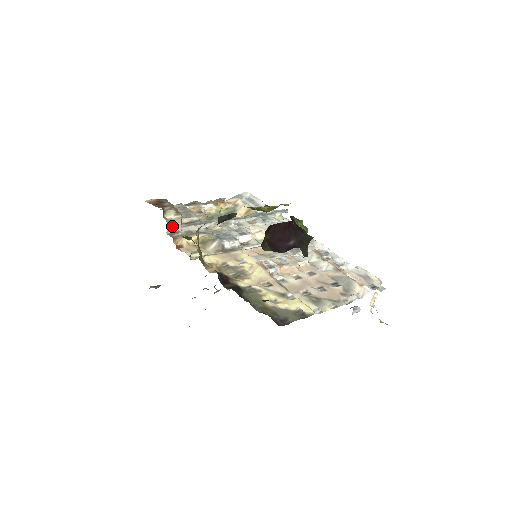
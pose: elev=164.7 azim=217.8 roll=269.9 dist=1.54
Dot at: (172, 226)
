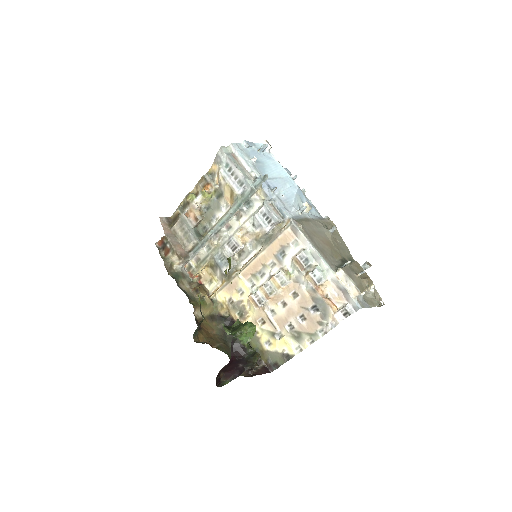
Dot at: (184, 264)
